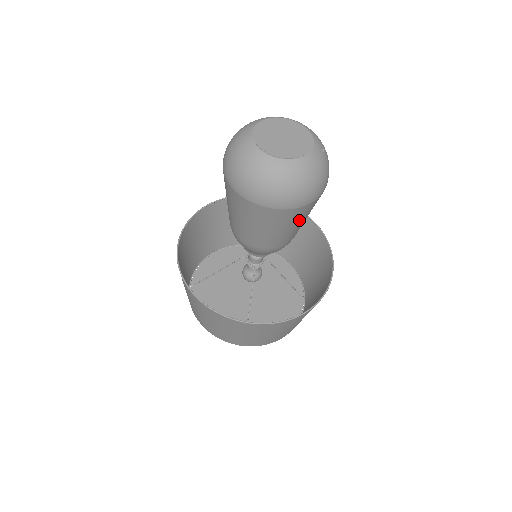
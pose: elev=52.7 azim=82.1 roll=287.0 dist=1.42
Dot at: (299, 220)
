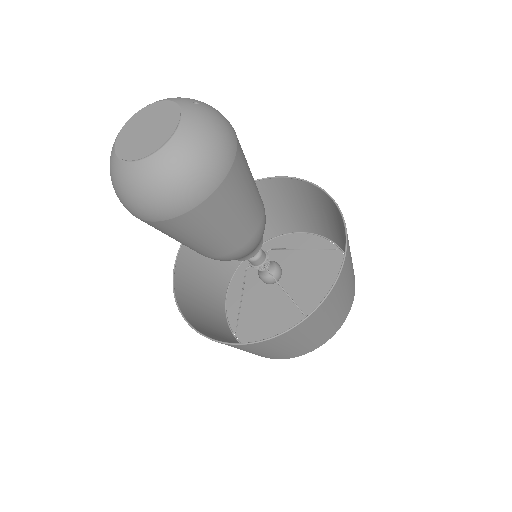
Dot at: (244, 188)
